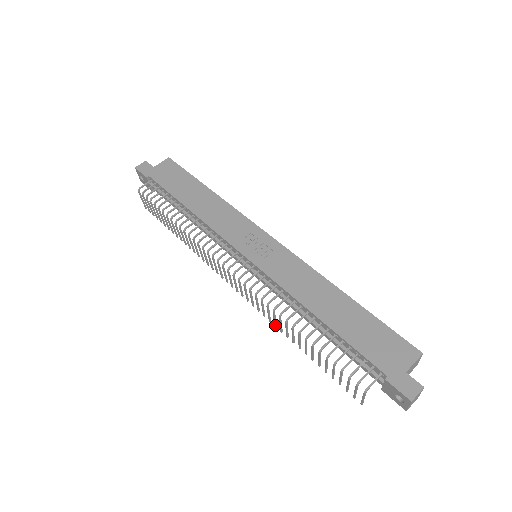
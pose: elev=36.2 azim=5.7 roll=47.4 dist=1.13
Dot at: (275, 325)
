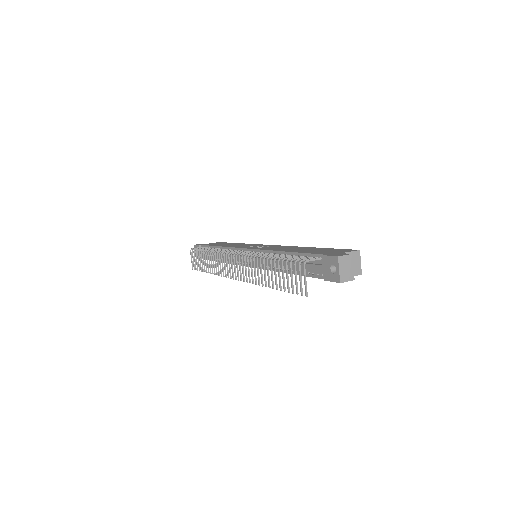
Dot at: (255, 281)
